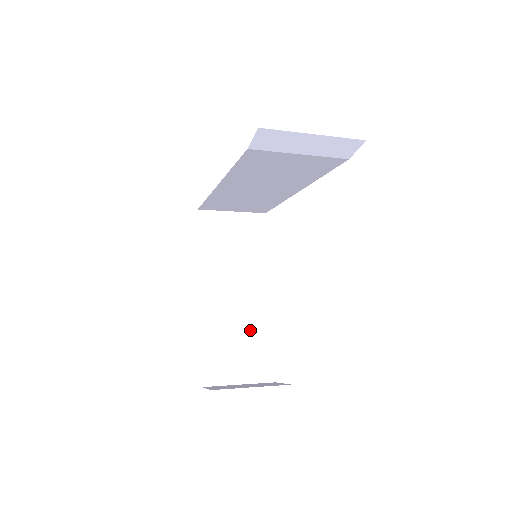
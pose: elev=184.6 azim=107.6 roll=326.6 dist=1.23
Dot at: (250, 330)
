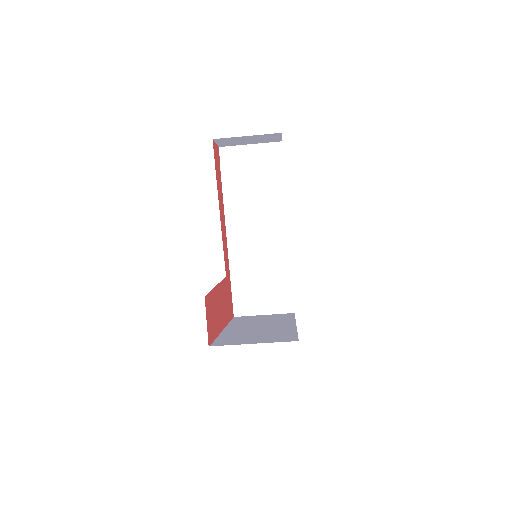
Dot at: (272, 333)
